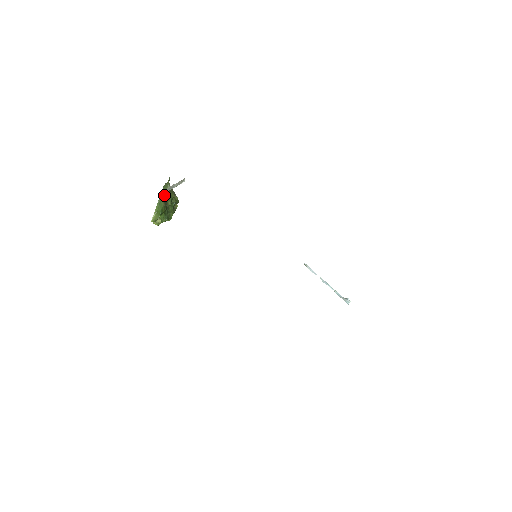
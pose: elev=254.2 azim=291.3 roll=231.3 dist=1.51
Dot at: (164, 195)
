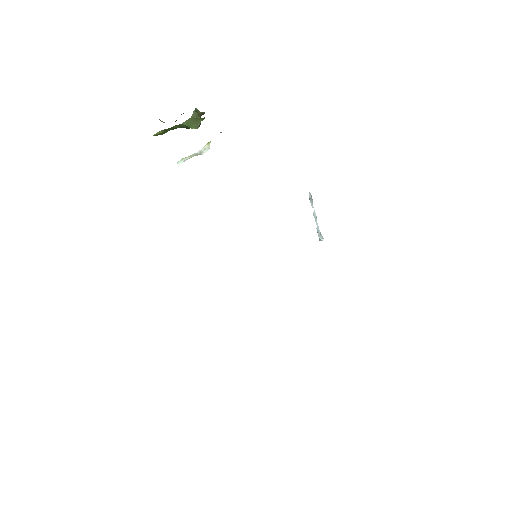
Dot at: (185, 127)
